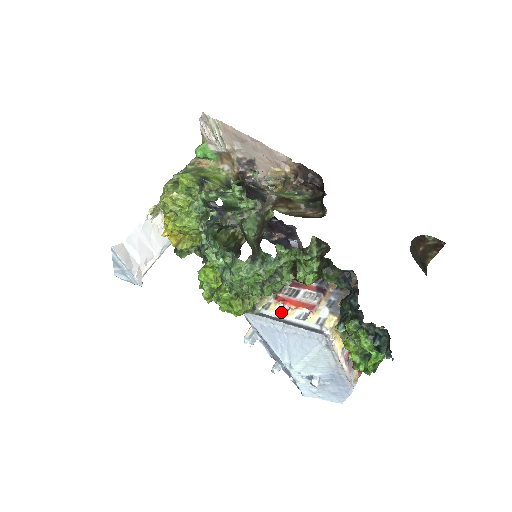
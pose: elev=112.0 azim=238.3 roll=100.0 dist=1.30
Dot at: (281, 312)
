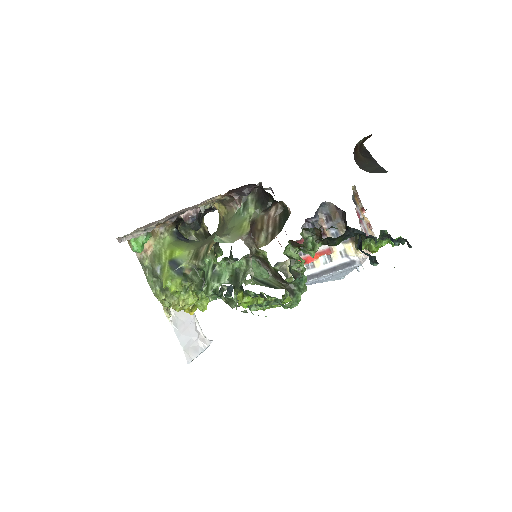
Dot at: (310, 267)
